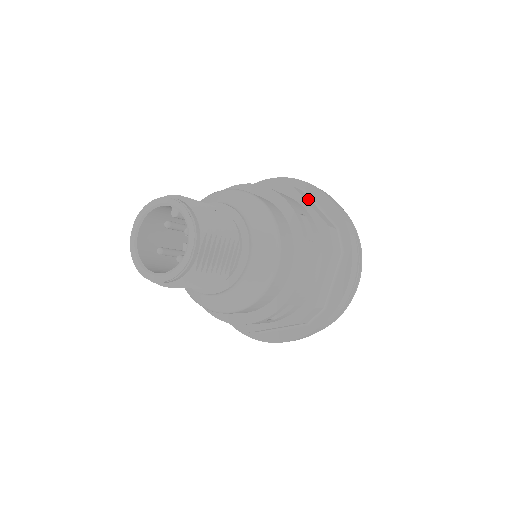
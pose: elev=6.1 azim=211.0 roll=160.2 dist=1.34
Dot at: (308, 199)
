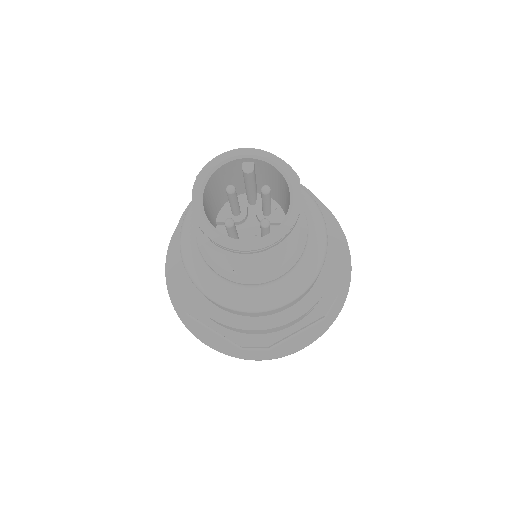
Dot at: occluded
